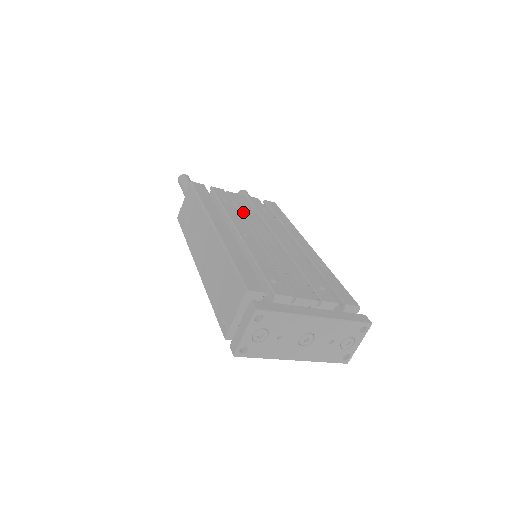
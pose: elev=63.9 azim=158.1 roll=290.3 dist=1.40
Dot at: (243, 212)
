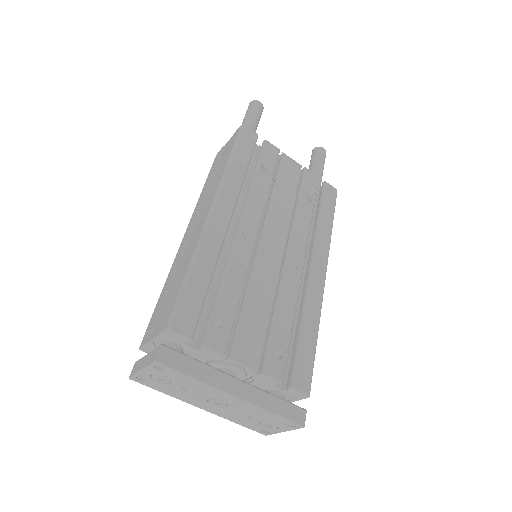
Dot at: (276, 195)
